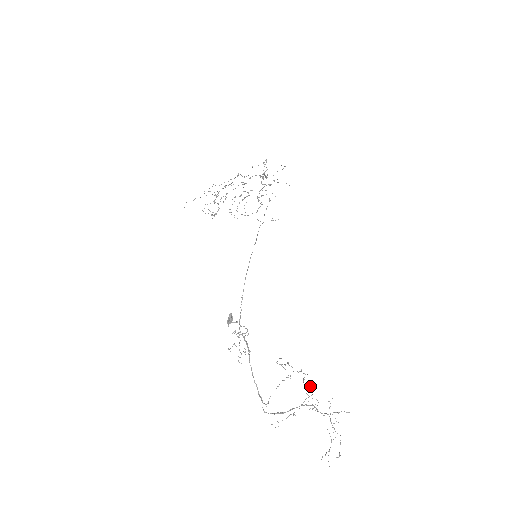
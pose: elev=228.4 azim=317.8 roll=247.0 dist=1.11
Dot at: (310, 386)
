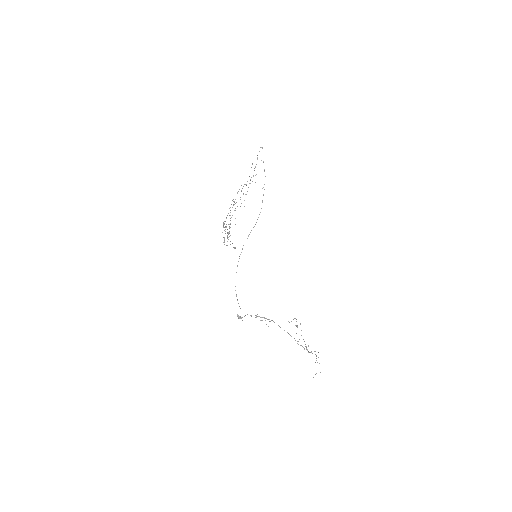
Dot at: occluded
